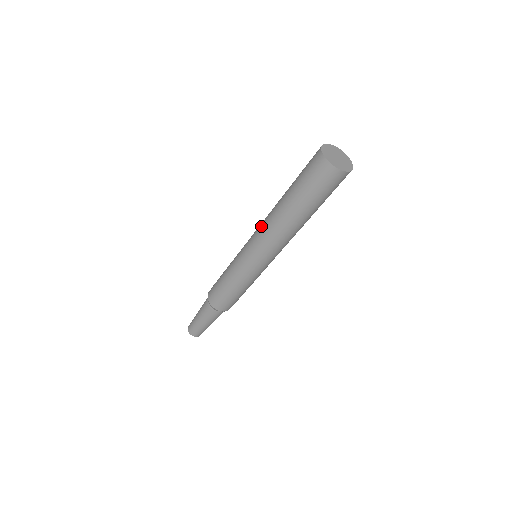
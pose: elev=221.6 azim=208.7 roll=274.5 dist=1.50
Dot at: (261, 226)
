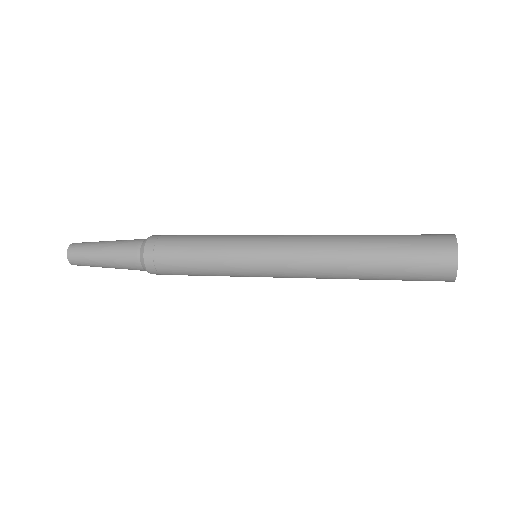
Dot at: (305, 264)
